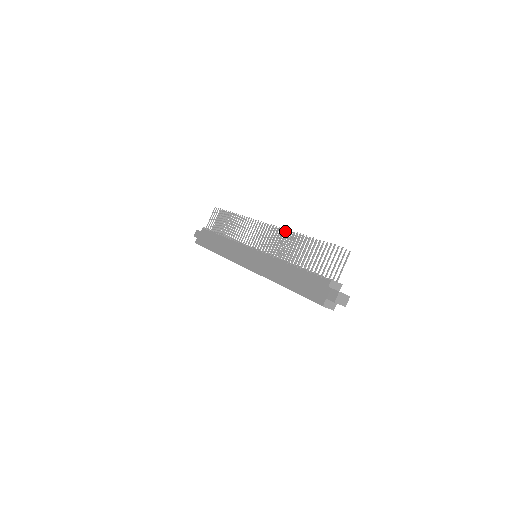
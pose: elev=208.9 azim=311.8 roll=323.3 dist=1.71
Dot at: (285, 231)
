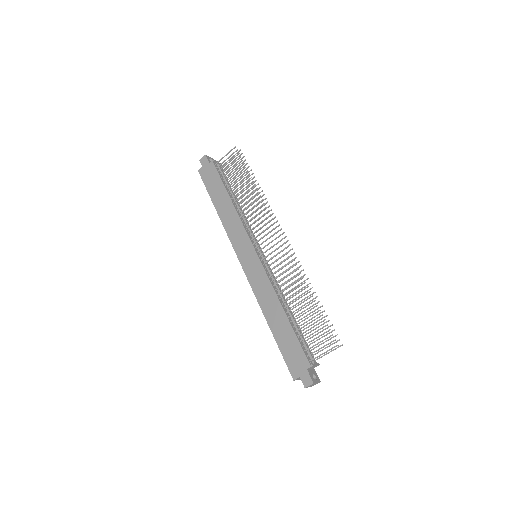
Dot at: (295, 257)
